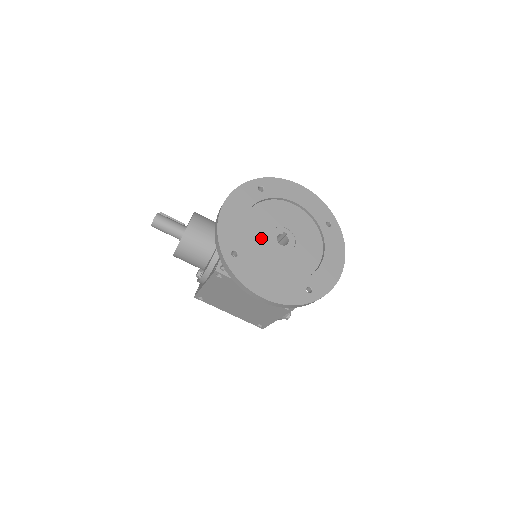
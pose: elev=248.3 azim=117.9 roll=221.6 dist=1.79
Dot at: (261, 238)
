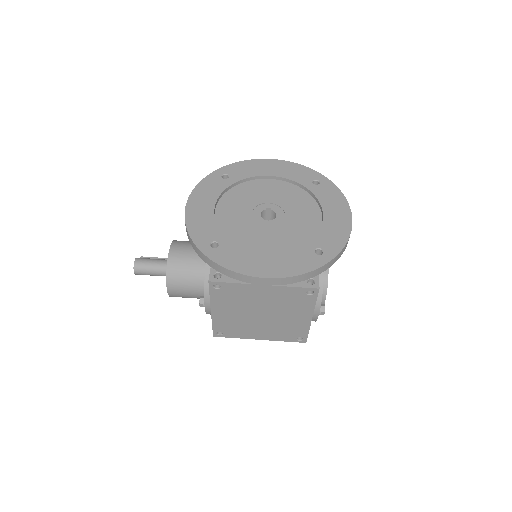
Dot at: (242, 221)
